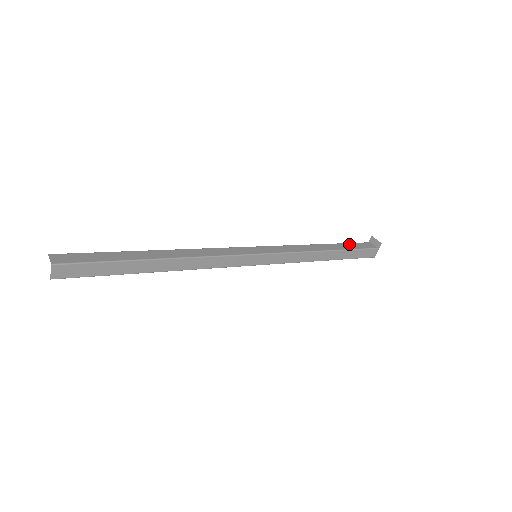
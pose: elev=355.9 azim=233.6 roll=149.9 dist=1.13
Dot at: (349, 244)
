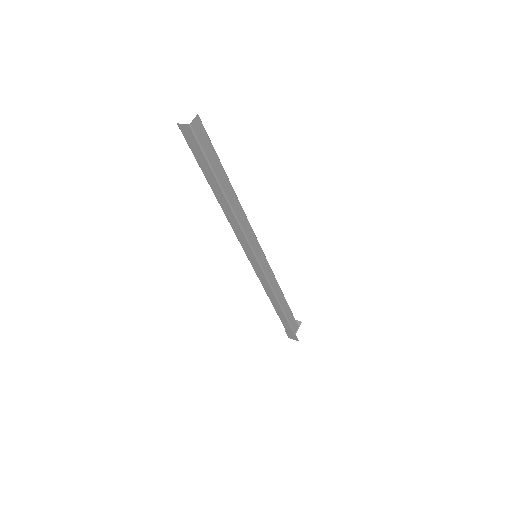
Dot at: occluded
